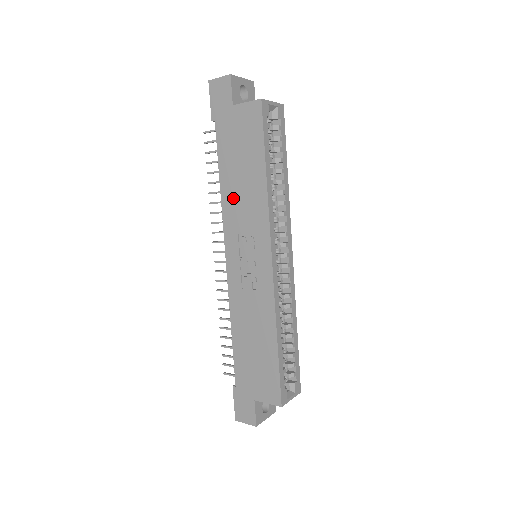
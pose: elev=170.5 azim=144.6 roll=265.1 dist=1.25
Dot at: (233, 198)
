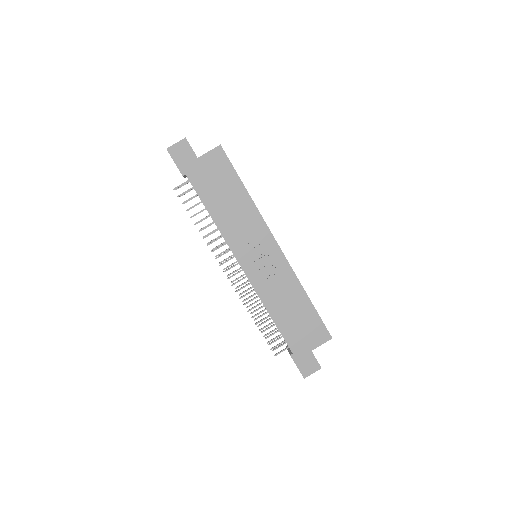
Dot at: (228, 221)
